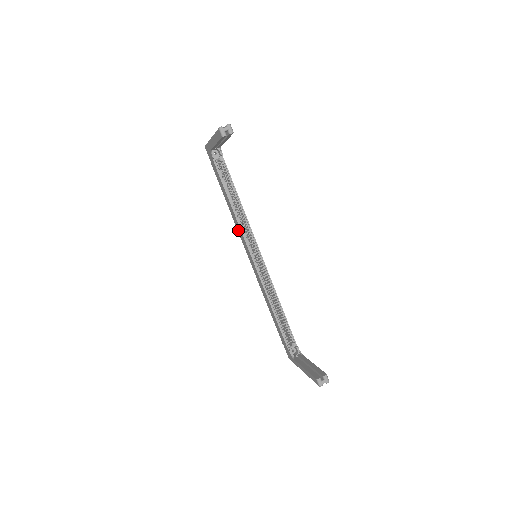
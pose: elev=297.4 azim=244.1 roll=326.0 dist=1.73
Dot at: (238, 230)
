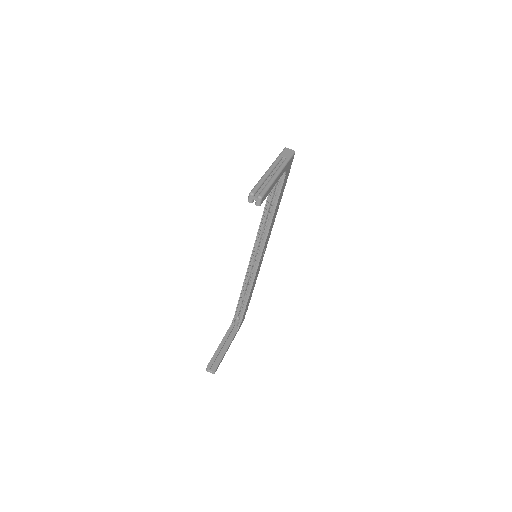
Dot at: occluded
